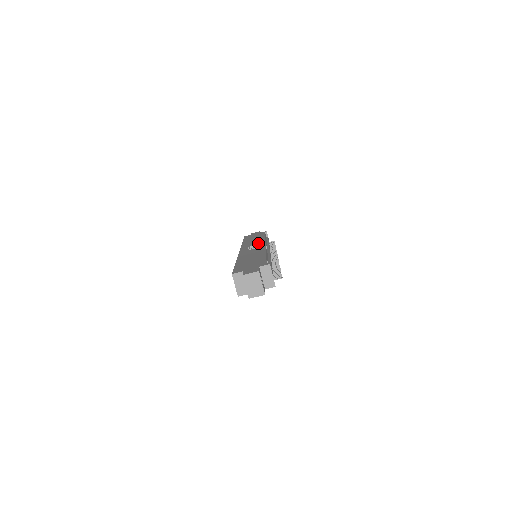
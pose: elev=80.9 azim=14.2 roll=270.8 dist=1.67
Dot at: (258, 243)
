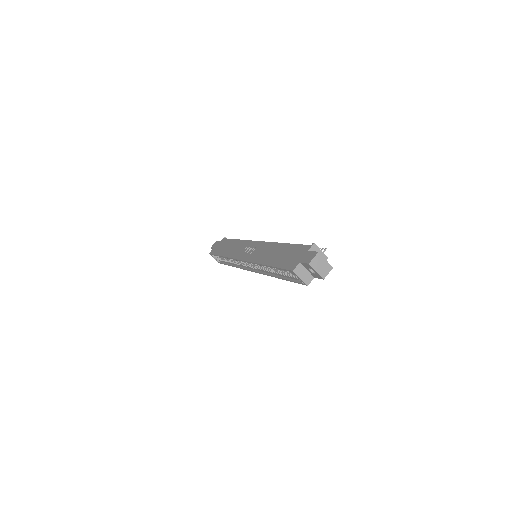
Dot at: (247, 245)
